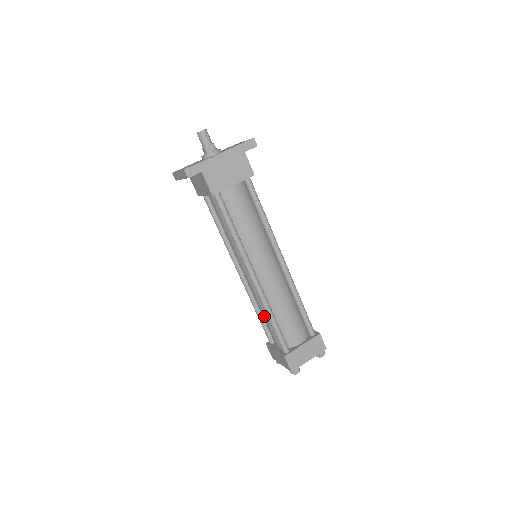
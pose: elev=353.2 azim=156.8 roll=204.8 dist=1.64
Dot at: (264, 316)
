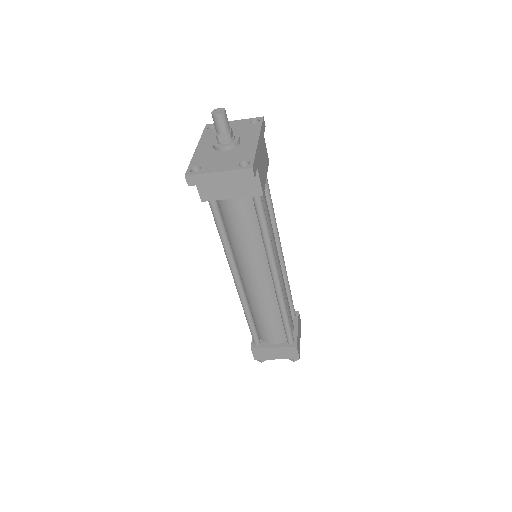
Dot at: (269, 318)
